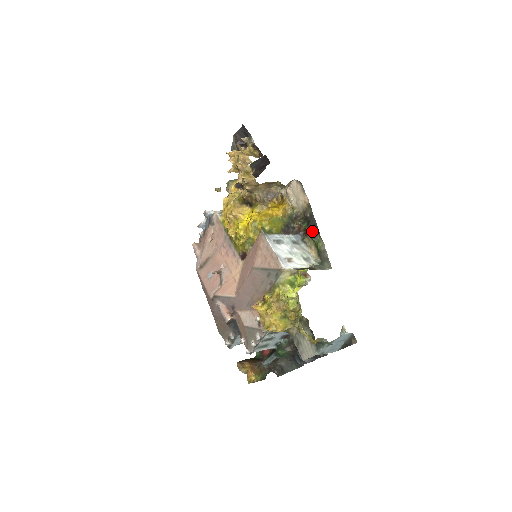
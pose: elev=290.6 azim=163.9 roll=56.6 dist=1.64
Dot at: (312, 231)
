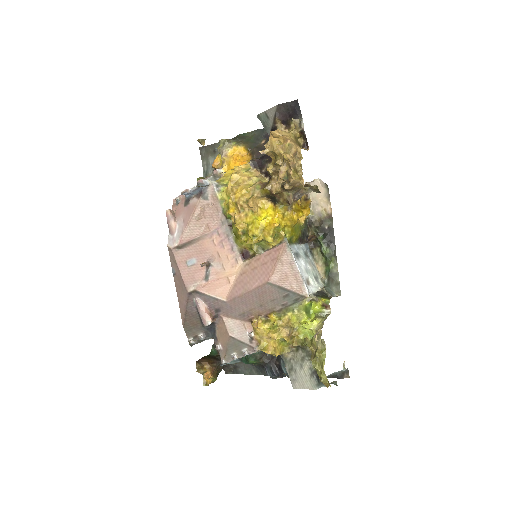
Dot at: (327, 247)
